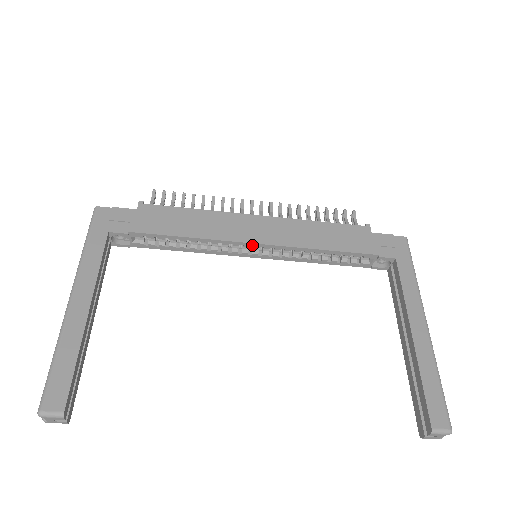
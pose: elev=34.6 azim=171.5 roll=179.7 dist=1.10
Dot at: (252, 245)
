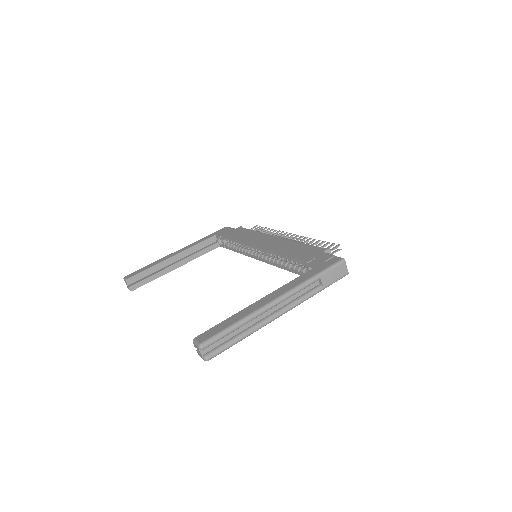
Dot at: (256, 248)
